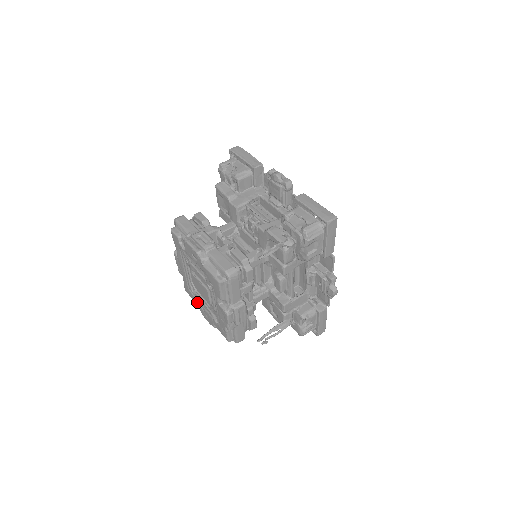
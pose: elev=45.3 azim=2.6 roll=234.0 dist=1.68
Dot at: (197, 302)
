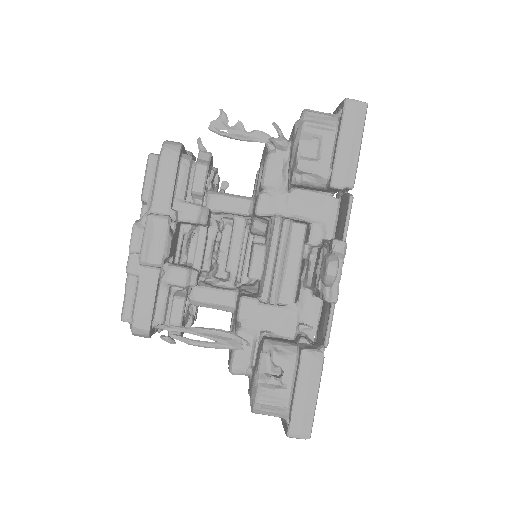
Dot at: occluded
